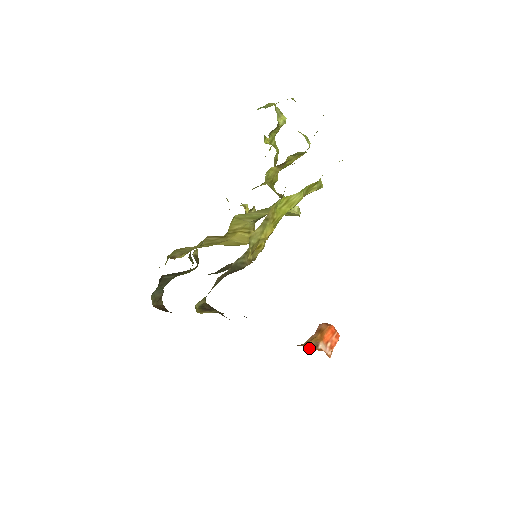
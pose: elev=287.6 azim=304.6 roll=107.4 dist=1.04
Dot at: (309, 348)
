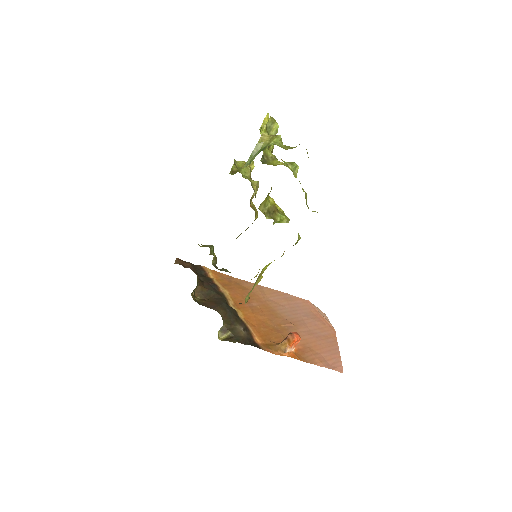
Dot at: (281, 353)
